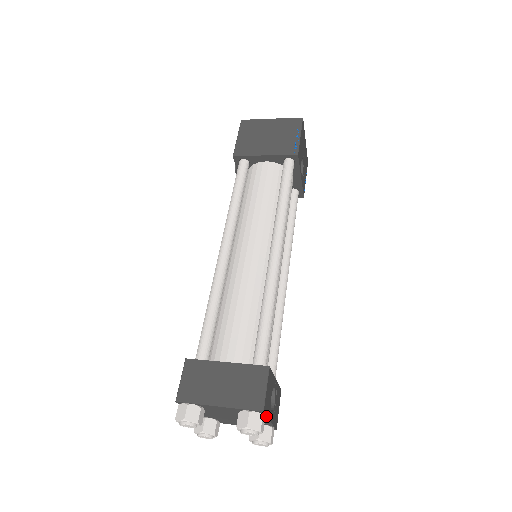
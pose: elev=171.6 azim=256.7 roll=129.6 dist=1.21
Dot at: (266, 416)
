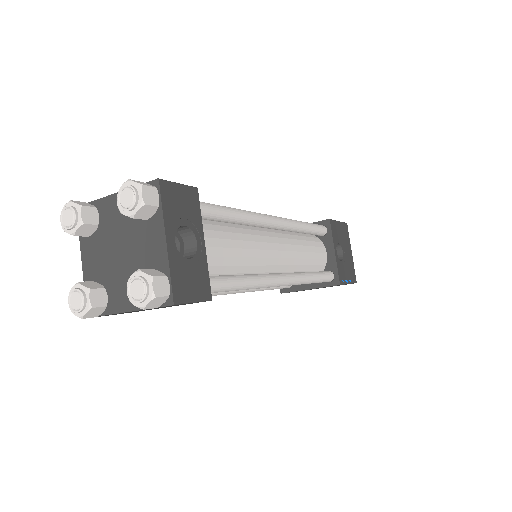
Dot at: (161, 206)
